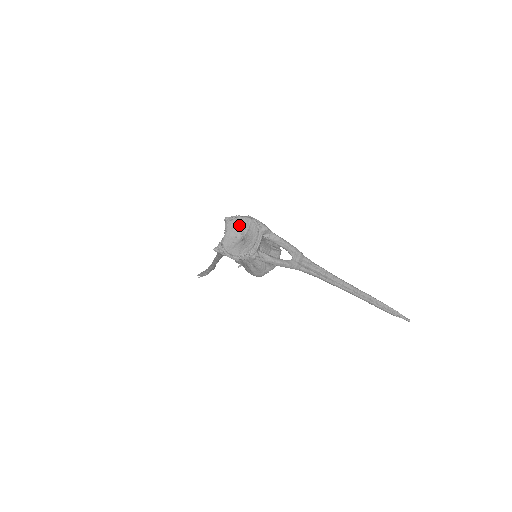
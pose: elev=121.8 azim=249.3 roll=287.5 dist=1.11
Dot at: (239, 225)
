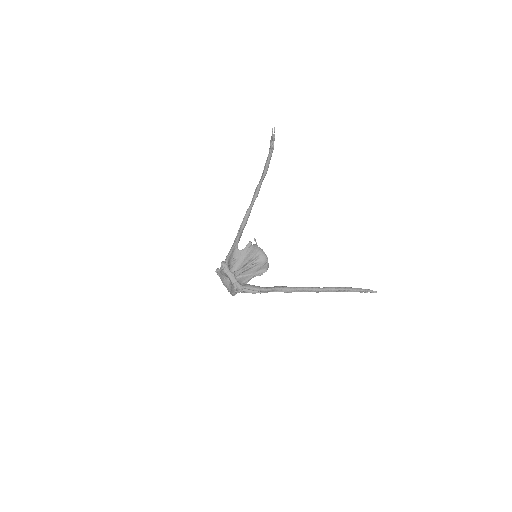
Dot at: (227, 276)
